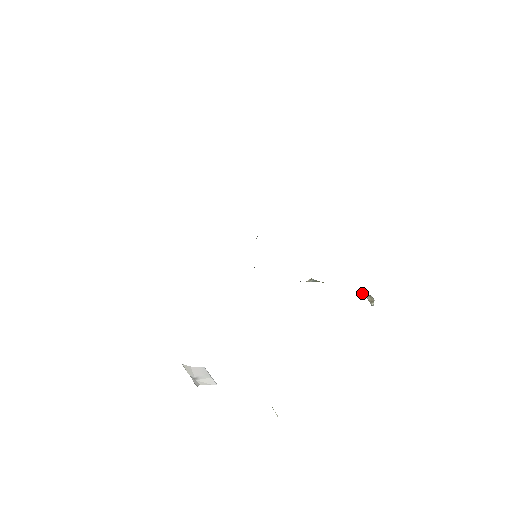
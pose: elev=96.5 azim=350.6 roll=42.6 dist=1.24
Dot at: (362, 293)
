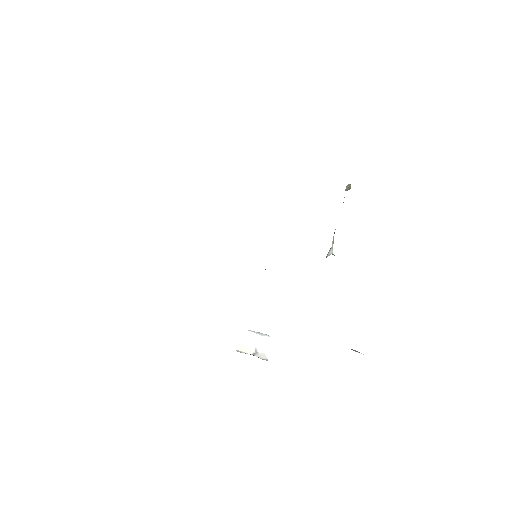
Dot at: occluded
